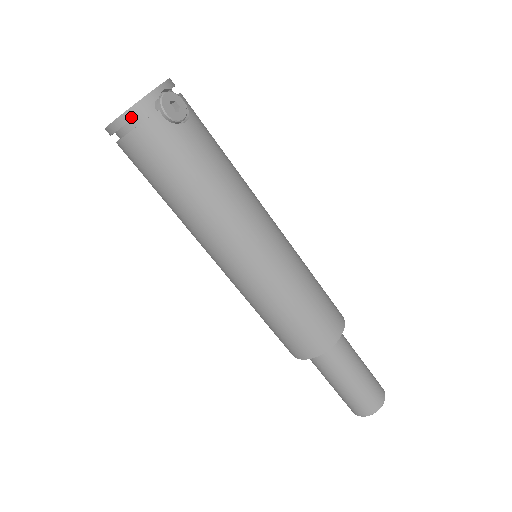
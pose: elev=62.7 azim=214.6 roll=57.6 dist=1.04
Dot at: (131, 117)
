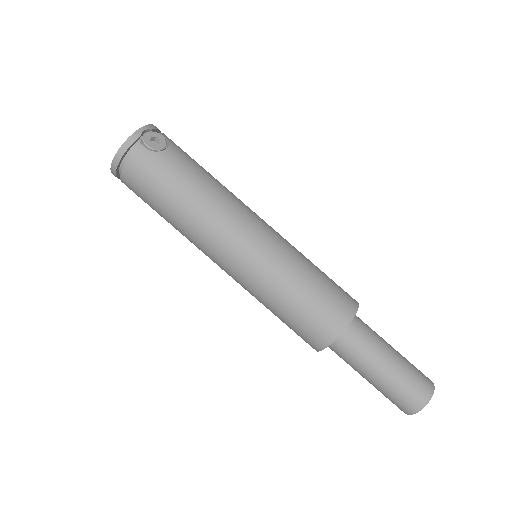
Dot at: (122, 154)
